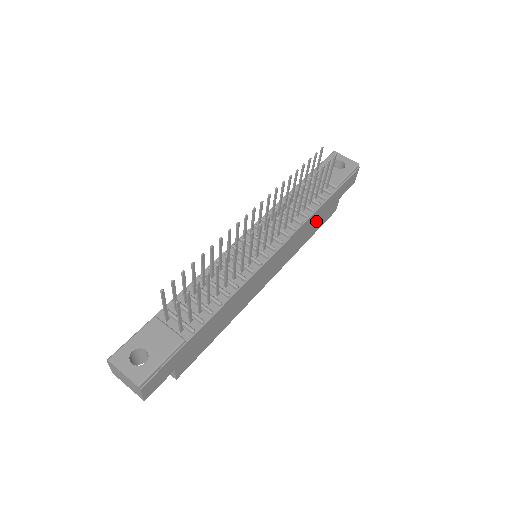
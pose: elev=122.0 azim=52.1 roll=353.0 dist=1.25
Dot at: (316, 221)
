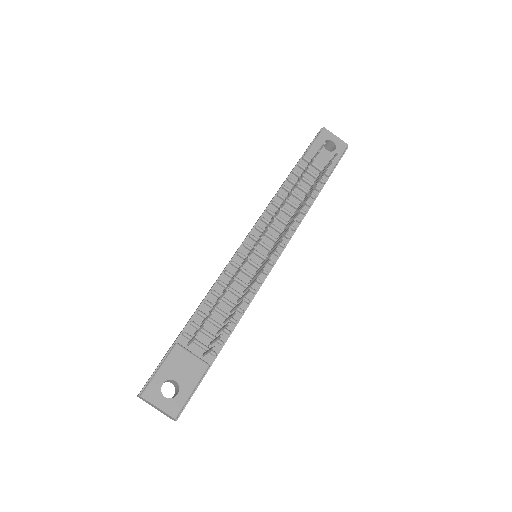
Dot at: occluded
